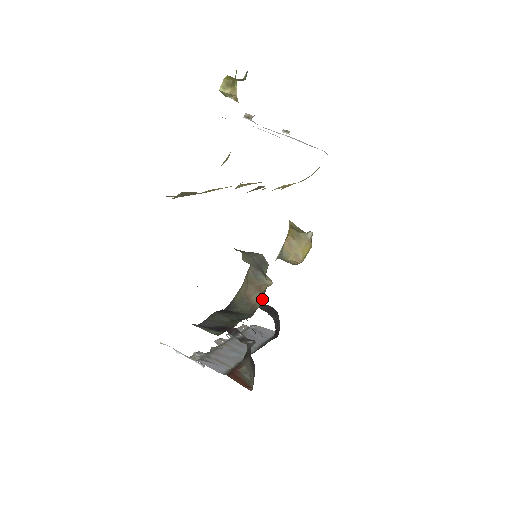
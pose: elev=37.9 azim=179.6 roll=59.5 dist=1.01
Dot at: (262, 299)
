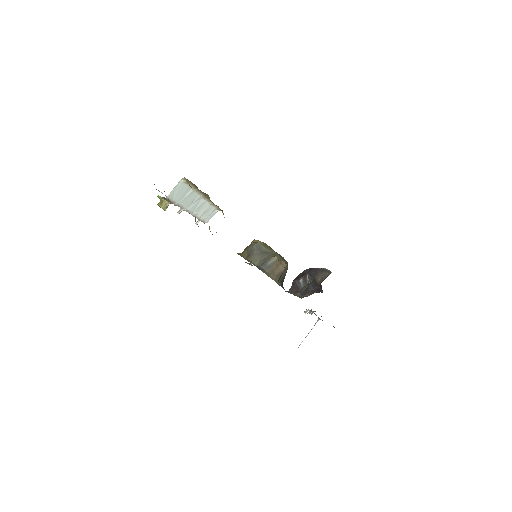
Dot at: (283, 262)
